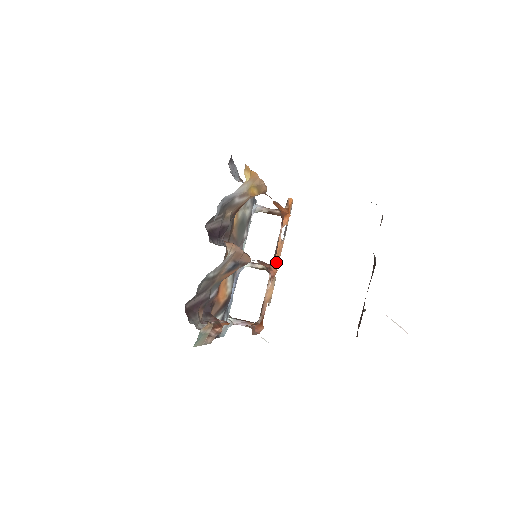
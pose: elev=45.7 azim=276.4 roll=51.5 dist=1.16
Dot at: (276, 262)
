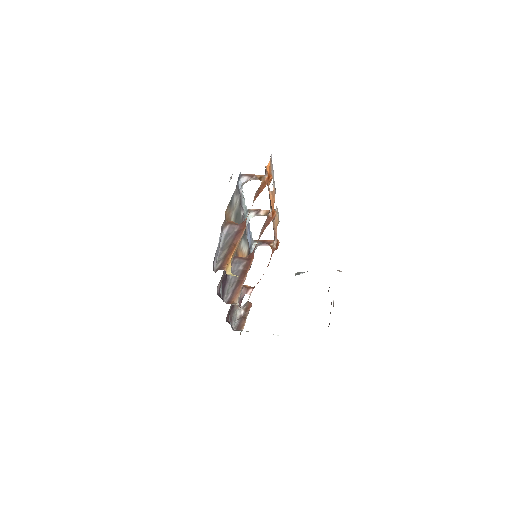
Dot at: (273, 207)
